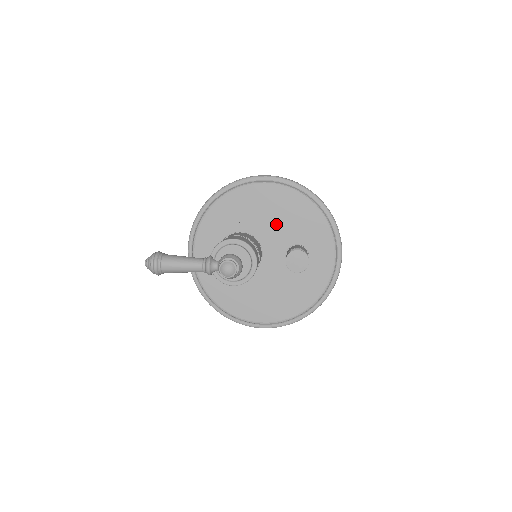
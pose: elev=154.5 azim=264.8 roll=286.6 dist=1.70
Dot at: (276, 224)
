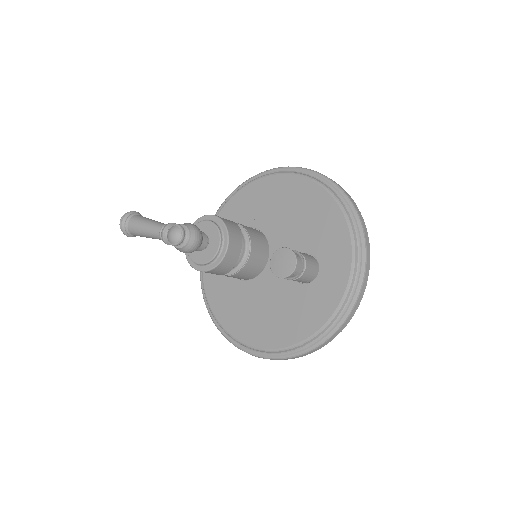
Dot at: (291, 224)
